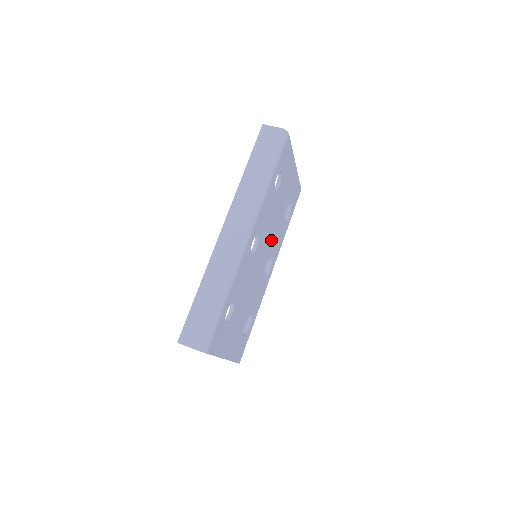
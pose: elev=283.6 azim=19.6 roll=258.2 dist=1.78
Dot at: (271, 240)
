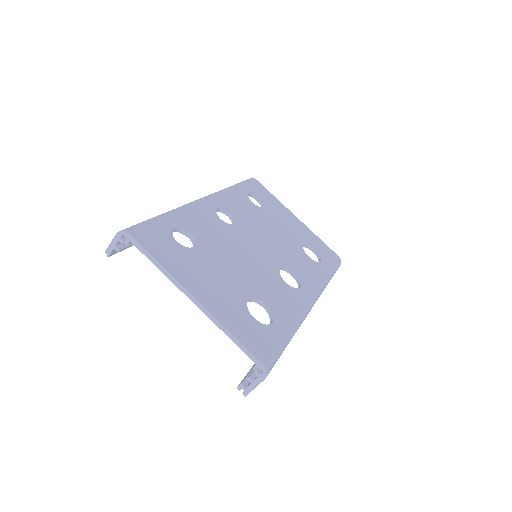
Dot at: (277, 249)
